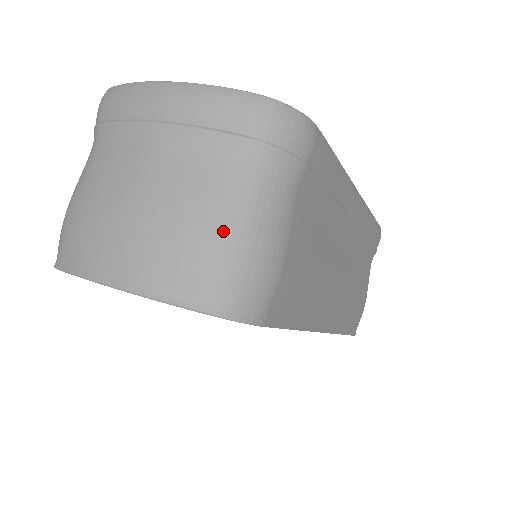
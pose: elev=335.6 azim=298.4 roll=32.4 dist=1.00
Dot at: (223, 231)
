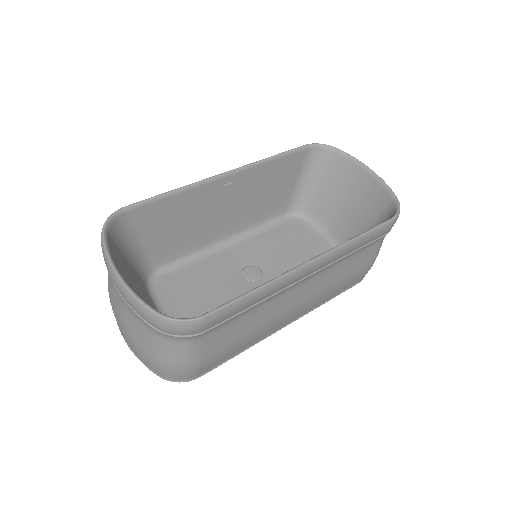
Dot at: (158, 360)
